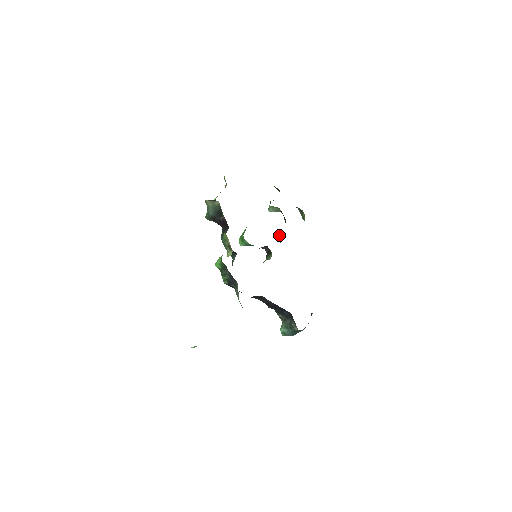
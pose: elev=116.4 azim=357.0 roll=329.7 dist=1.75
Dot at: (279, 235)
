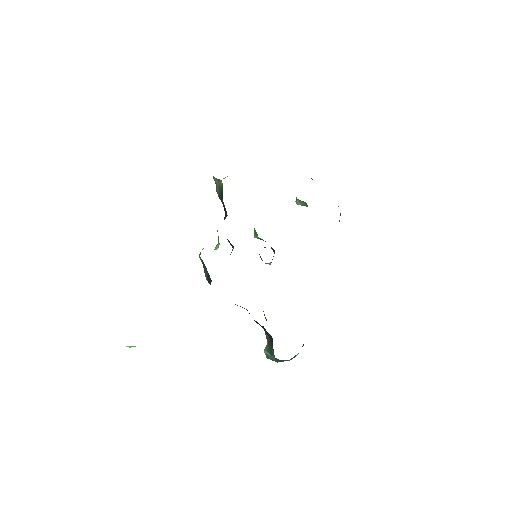
Dot at: occluded
